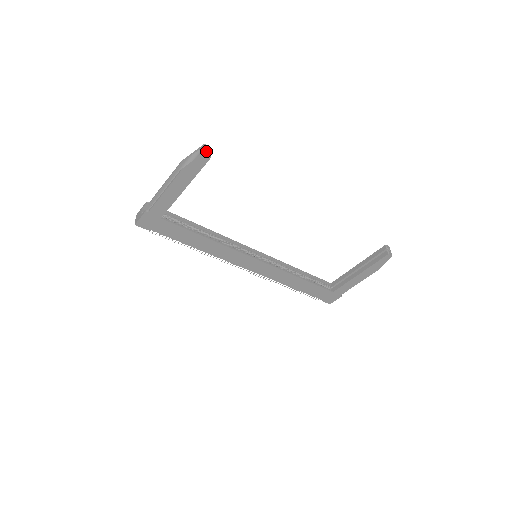
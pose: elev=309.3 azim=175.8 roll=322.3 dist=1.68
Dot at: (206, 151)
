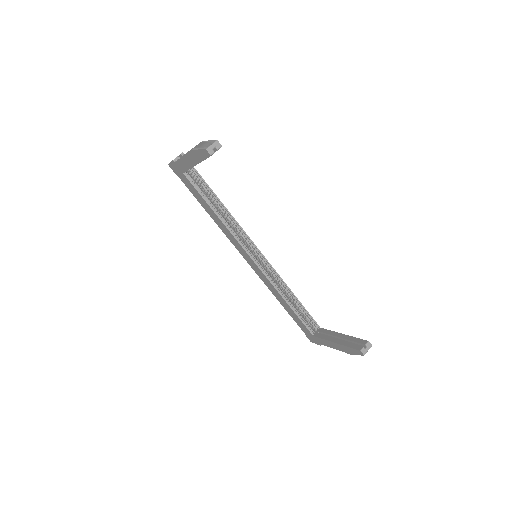
Dot at: (211, 148)
